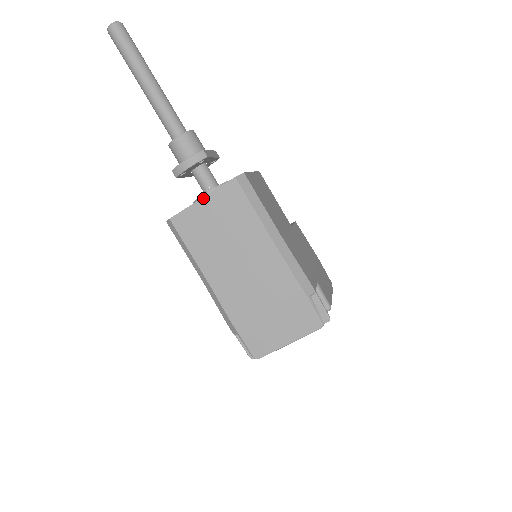
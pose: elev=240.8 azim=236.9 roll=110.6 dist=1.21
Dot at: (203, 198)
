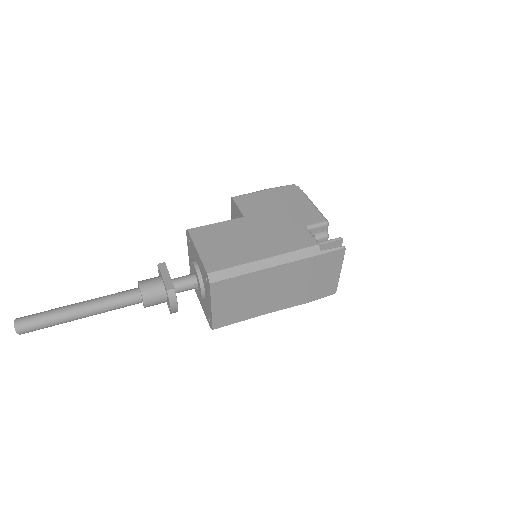
Dot at: (212, 307)
